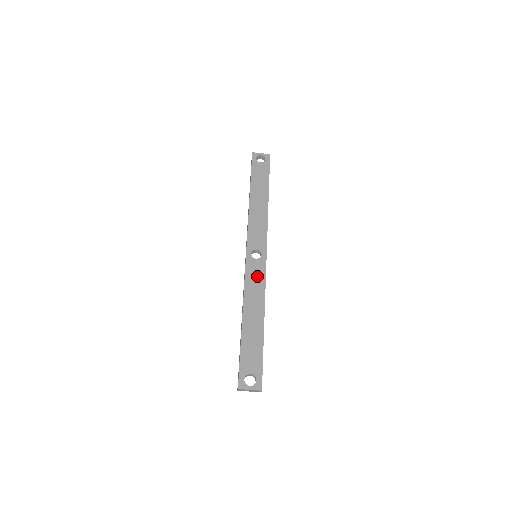
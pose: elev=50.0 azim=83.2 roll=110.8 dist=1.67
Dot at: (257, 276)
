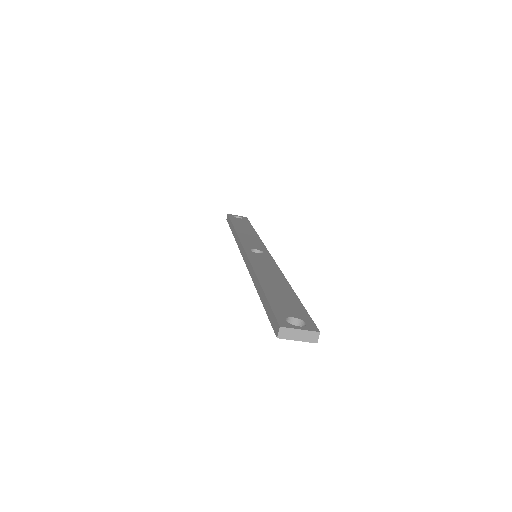
Dot at: (265, 261)
